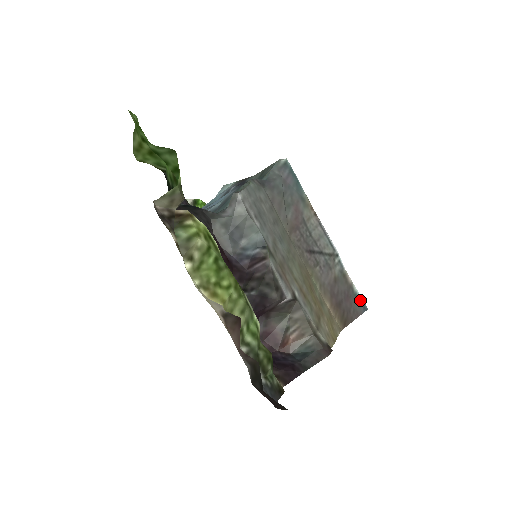
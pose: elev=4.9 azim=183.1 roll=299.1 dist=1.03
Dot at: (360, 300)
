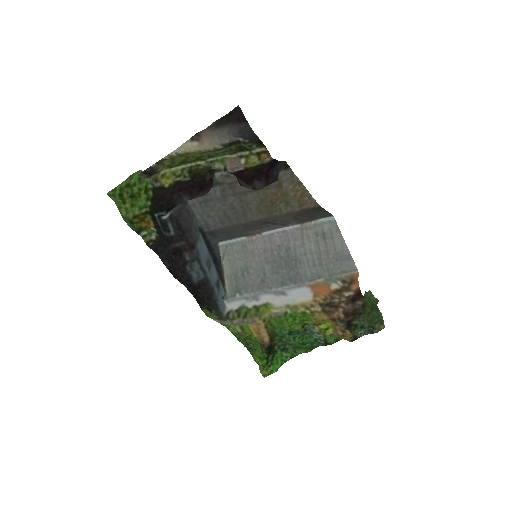
Dot at: (323, 217)
